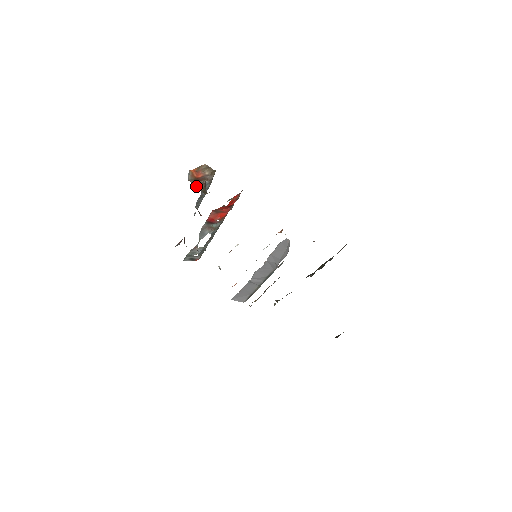
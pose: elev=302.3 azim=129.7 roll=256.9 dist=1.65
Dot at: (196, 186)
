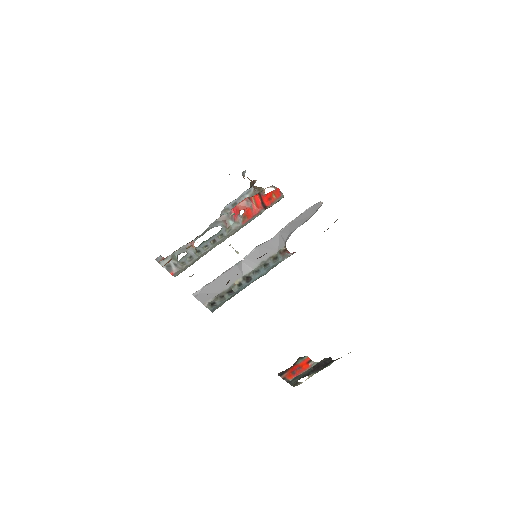
Dot at: (247, 177)
